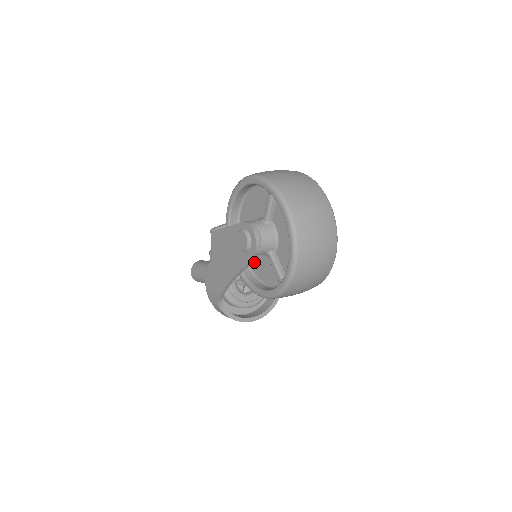
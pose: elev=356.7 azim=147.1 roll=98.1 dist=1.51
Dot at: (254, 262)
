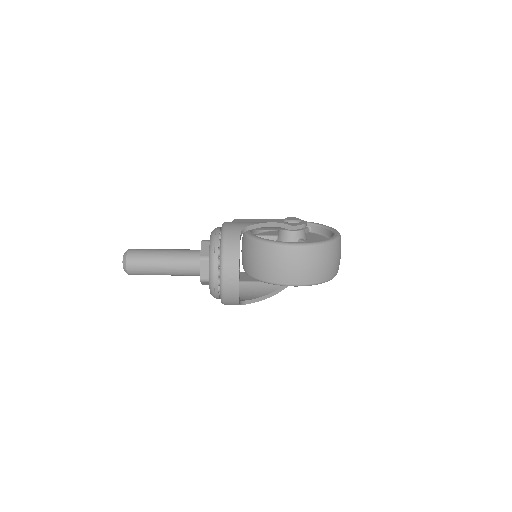
Dot at: occluded
